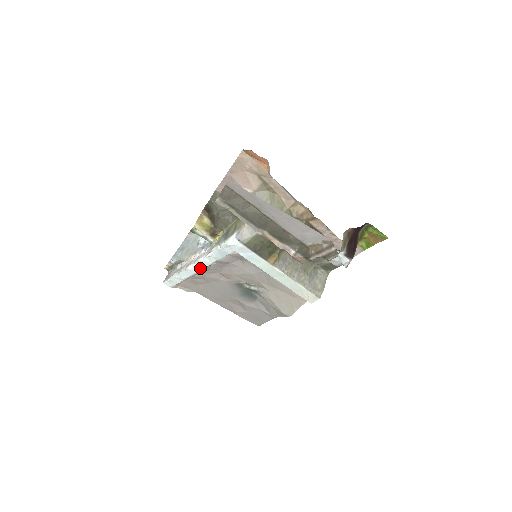
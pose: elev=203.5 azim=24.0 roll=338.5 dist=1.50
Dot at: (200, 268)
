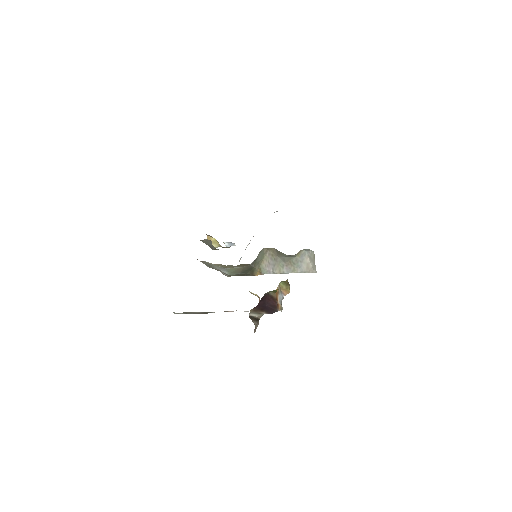
Dot at: occluded
